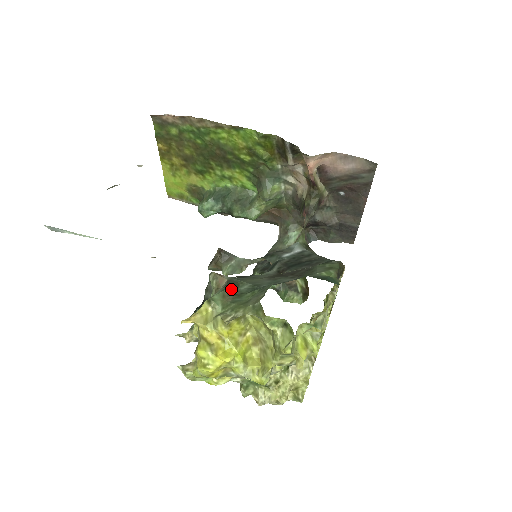
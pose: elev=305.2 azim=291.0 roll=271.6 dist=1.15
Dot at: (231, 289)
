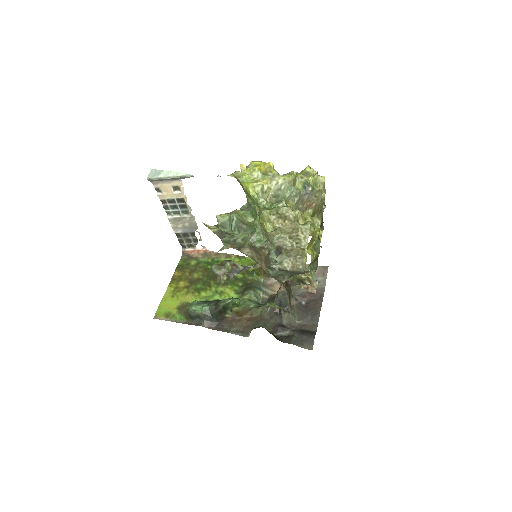
Dot at: occluded
